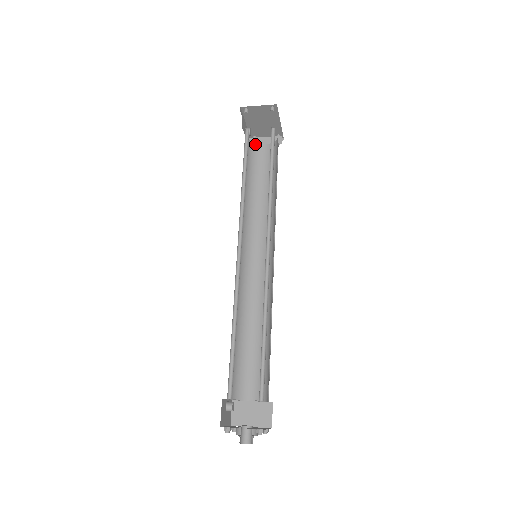
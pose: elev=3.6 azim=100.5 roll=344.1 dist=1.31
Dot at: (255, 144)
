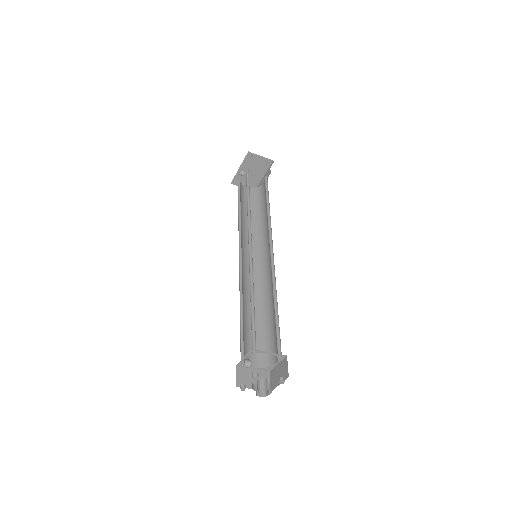
Dot at: (241, 184)
